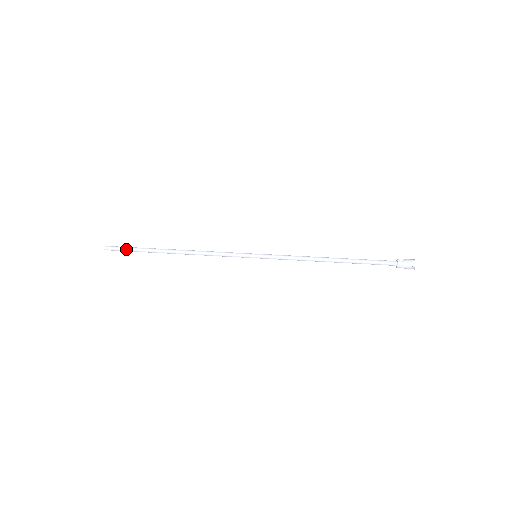
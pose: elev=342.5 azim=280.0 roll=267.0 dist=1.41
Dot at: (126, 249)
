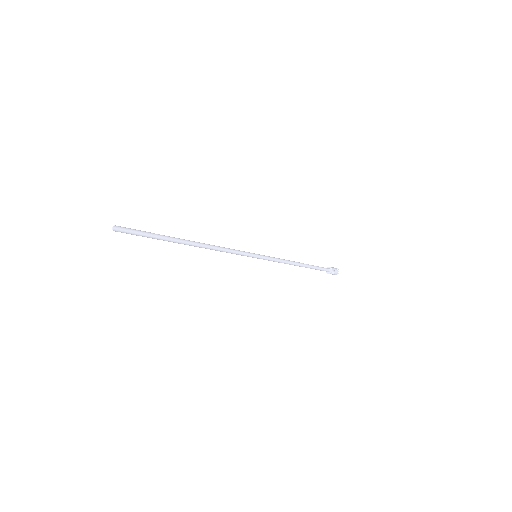
Dot at: (142, 231)
